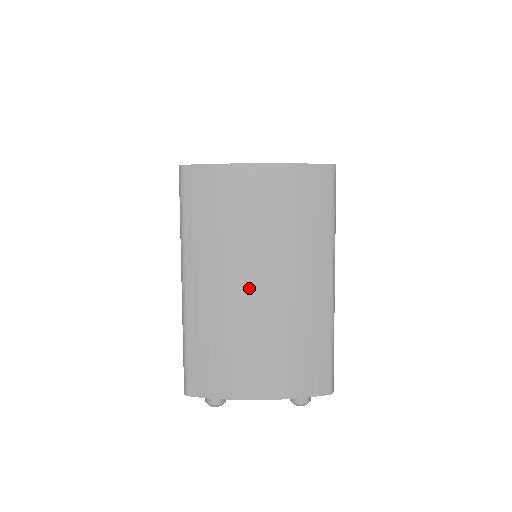
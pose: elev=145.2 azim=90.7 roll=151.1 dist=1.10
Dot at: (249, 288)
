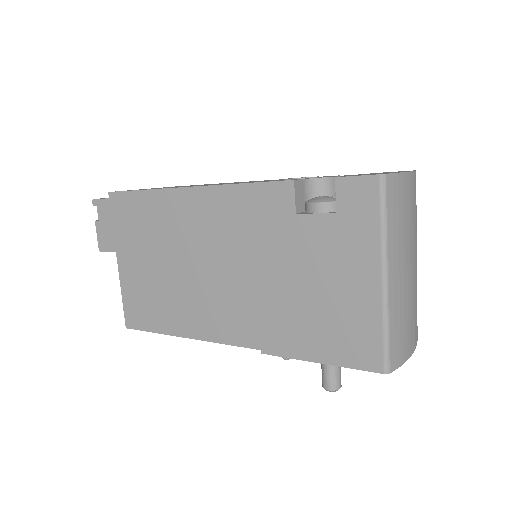
Dot at: (411, 269)
